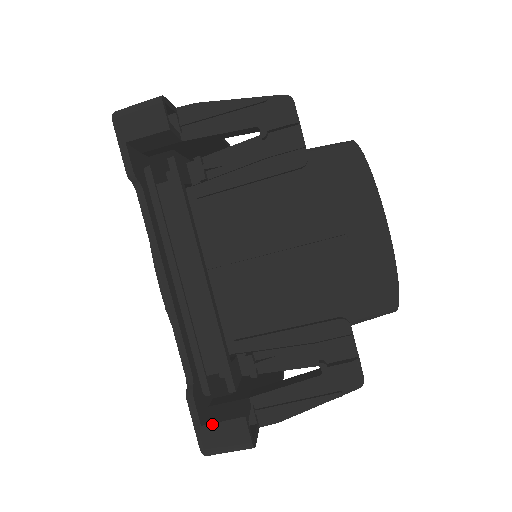
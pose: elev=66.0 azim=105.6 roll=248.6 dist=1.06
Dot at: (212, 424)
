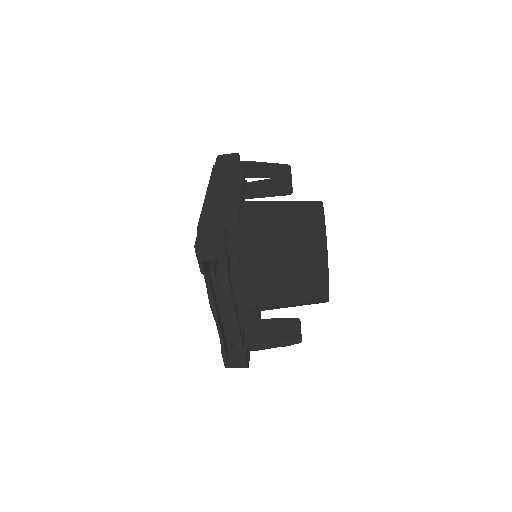
Dot at: (232, 361)
